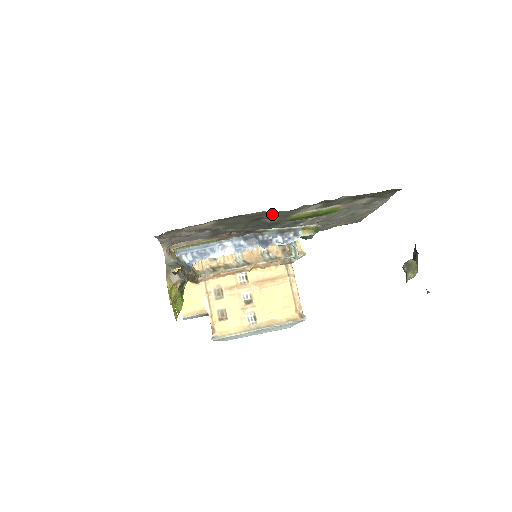
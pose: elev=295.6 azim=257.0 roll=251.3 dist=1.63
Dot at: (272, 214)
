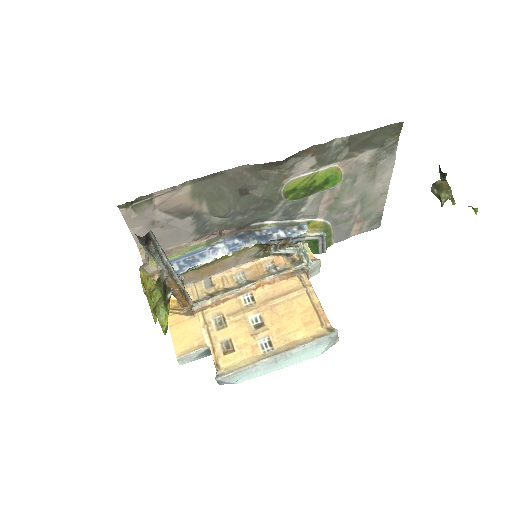
Dot at: (259, 177)
